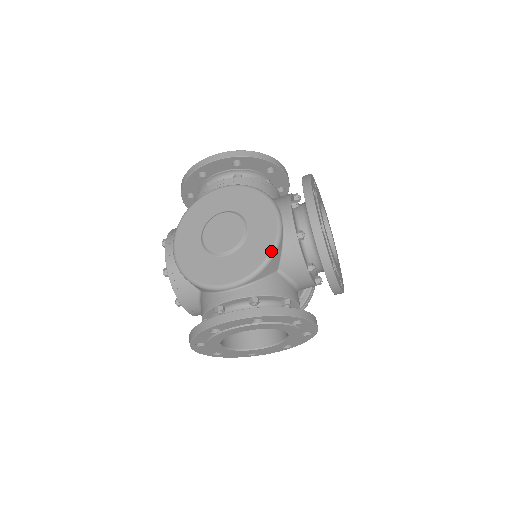
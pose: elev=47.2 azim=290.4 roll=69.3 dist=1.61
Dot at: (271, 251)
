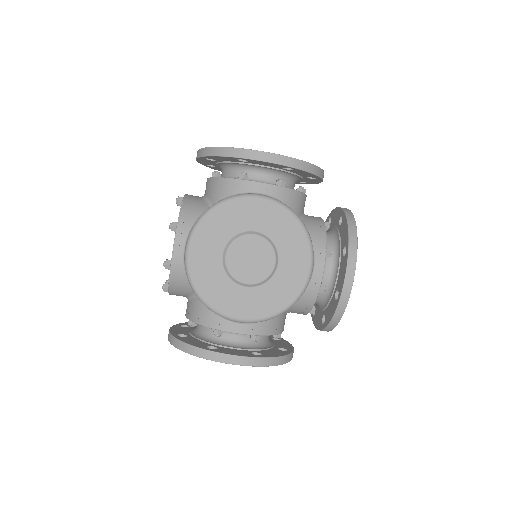
Dot at: (292, 303)
